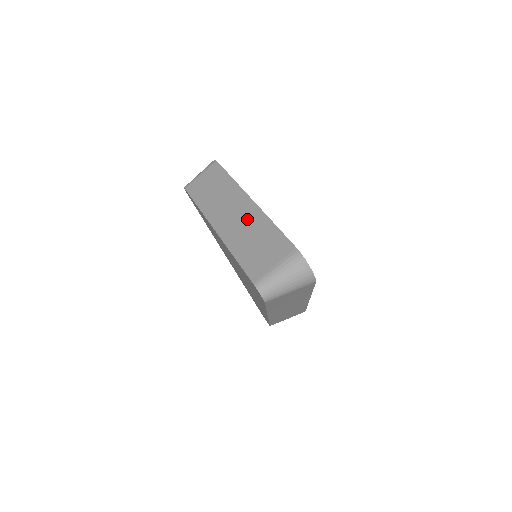
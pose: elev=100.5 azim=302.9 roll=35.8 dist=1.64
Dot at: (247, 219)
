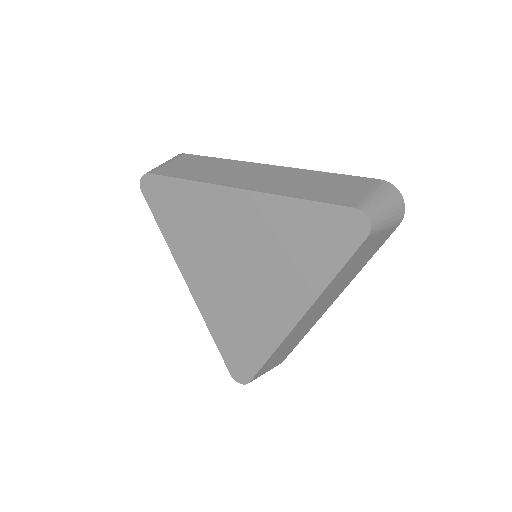
Dot at: (283, 175)
